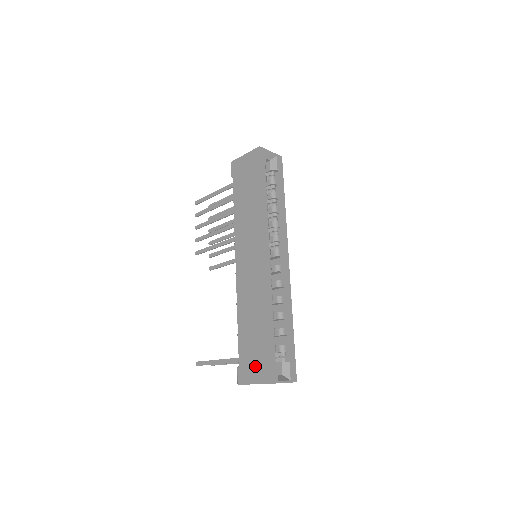
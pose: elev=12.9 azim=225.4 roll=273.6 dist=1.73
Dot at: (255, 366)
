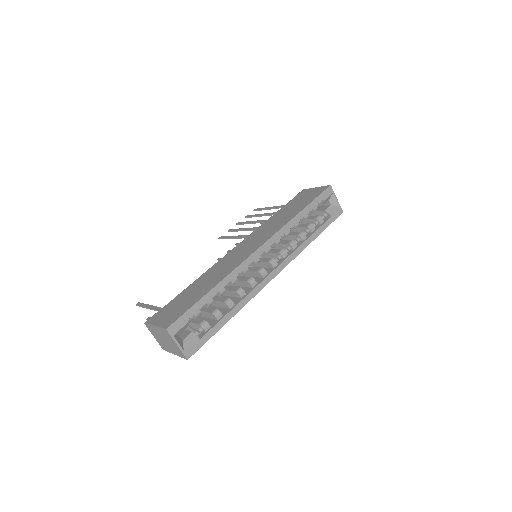
Dot at: (170, 313)
